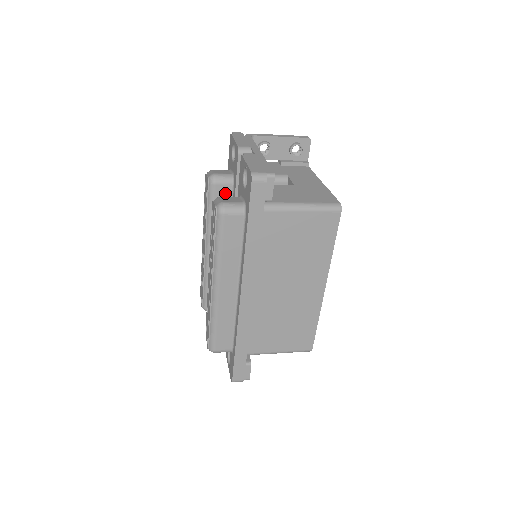
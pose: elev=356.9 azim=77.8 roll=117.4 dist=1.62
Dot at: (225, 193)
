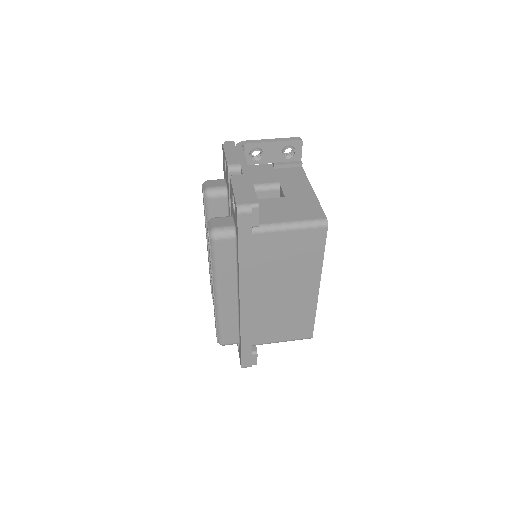
Dot at: (221, 205)
